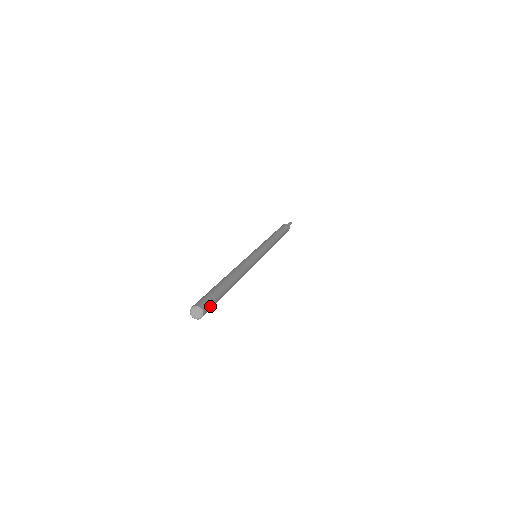
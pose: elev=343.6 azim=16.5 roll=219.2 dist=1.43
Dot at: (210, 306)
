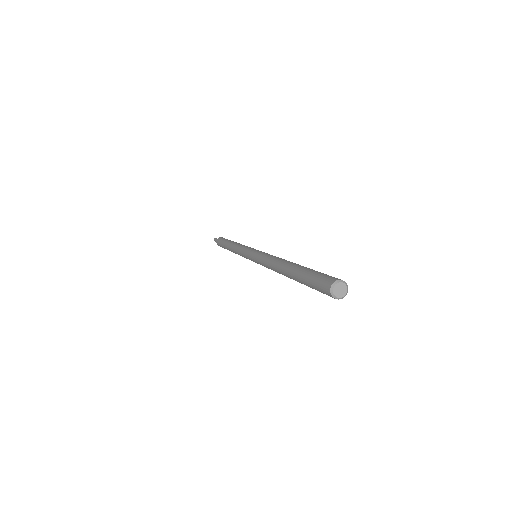
Dot at: occluded
